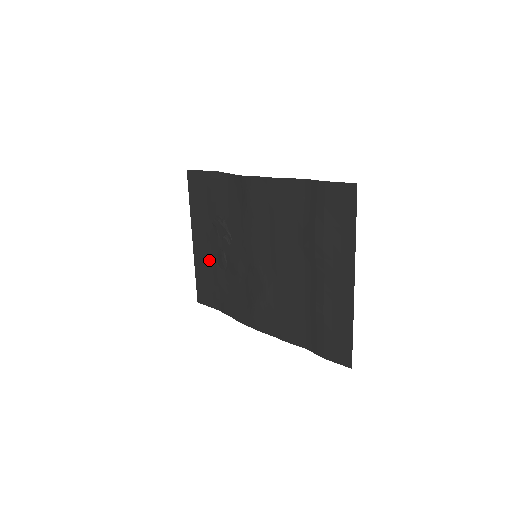
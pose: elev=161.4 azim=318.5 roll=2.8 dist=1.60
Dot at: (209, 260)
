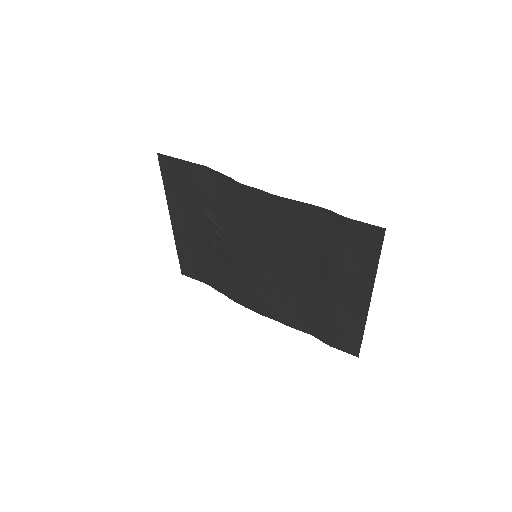
Dot at: (194, 243)
